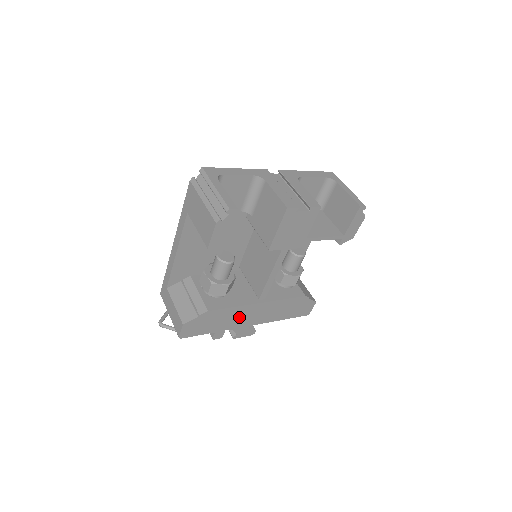
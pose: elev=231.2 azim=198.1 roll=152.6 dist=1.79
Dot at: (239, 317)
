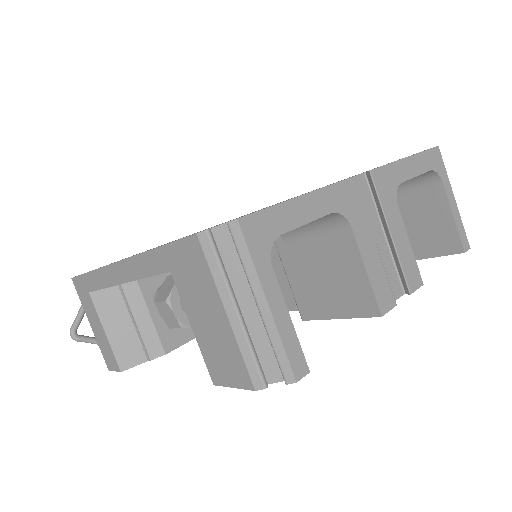
Dot at: occluded
